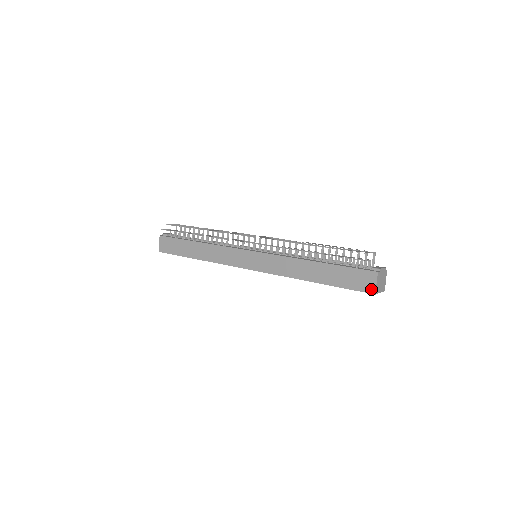
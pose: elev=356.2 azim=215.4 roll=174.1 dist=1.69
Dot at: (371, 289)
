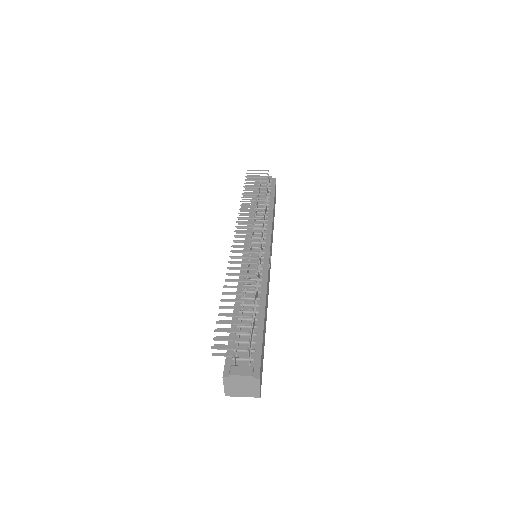
Dot at: occluded
